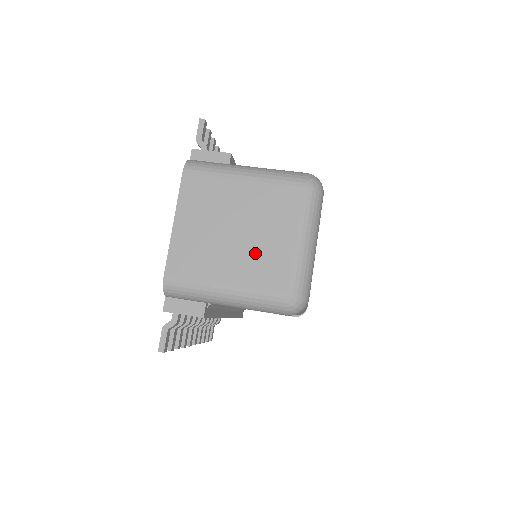
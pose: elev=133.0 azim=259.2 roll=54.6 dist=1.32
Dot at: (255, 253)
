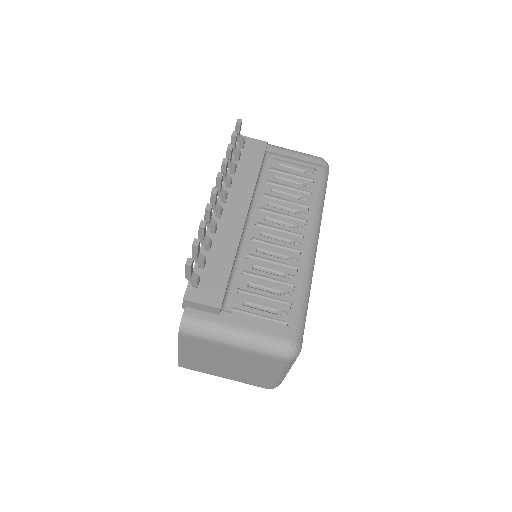
Dot at: (243, 373)
